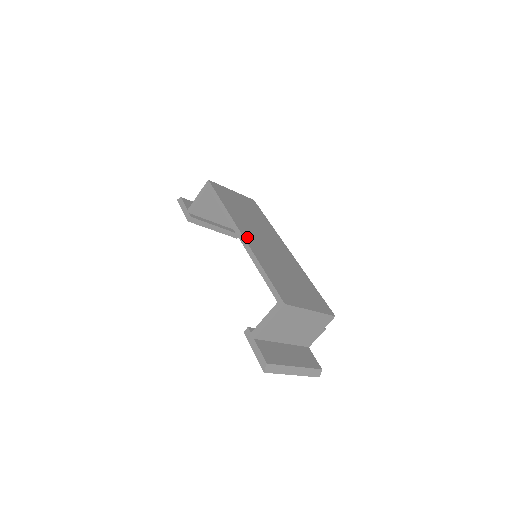
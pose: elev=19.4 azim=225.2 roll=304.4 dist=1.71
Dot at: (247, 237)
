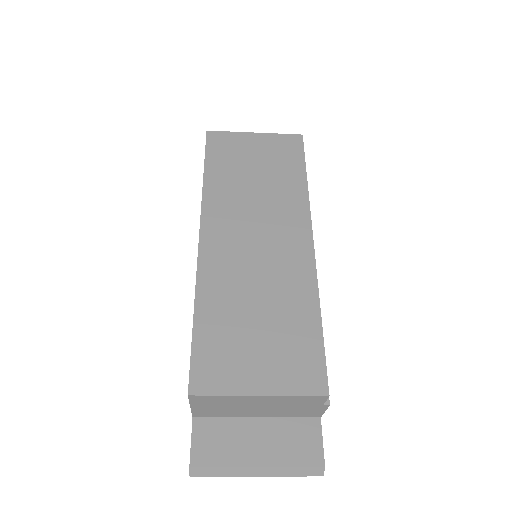
Dot at: (208, 243)
